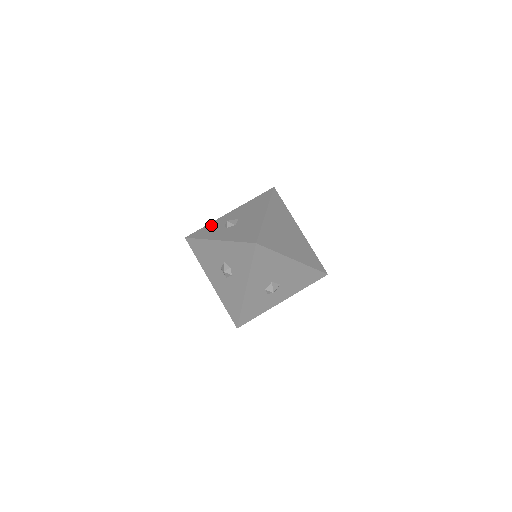
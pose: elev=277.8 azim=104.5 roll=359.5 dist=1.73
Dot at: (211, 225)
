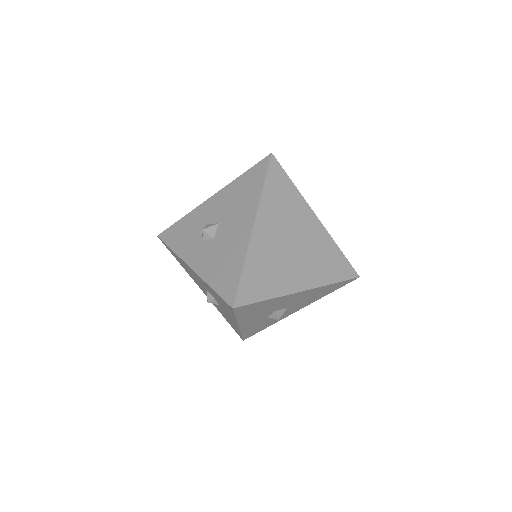
Dot at: (186, 221)
